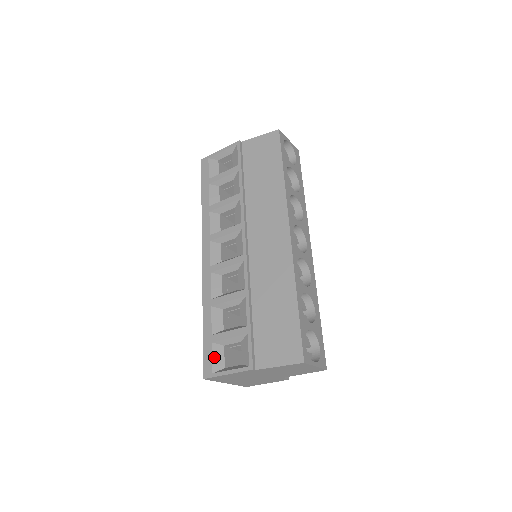
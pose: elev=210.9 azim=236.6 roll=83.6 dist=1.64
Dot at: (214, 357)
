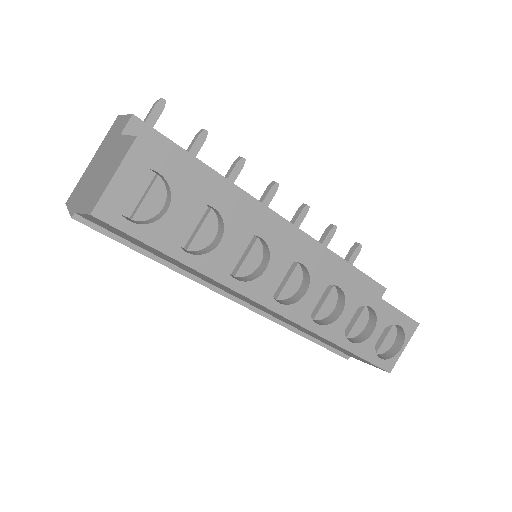
Dot at: occluded
